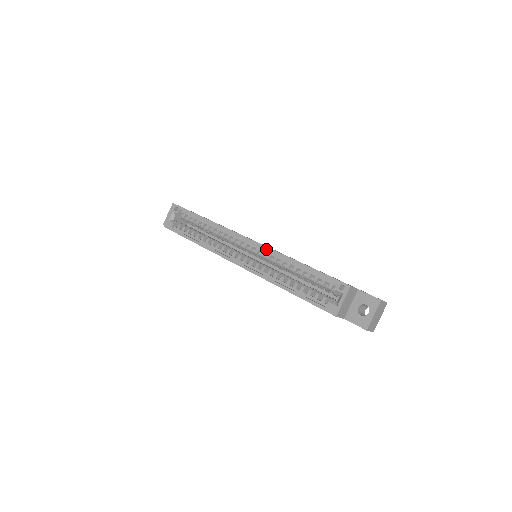
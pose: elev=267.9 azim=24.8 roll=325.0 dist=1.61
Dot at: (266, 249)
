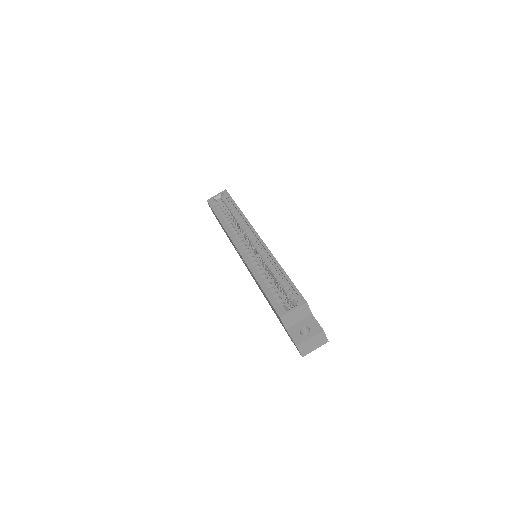
Dot at: (266, 248)
